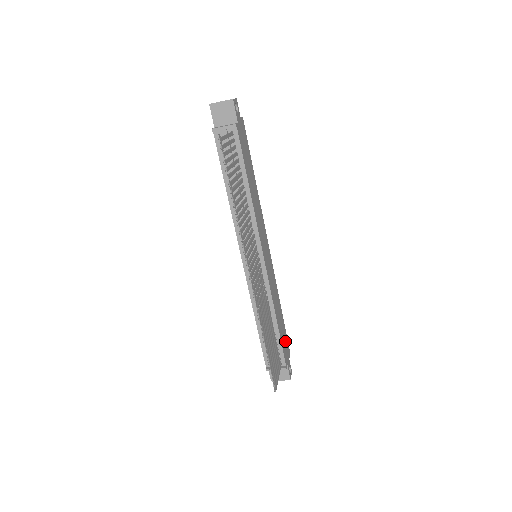
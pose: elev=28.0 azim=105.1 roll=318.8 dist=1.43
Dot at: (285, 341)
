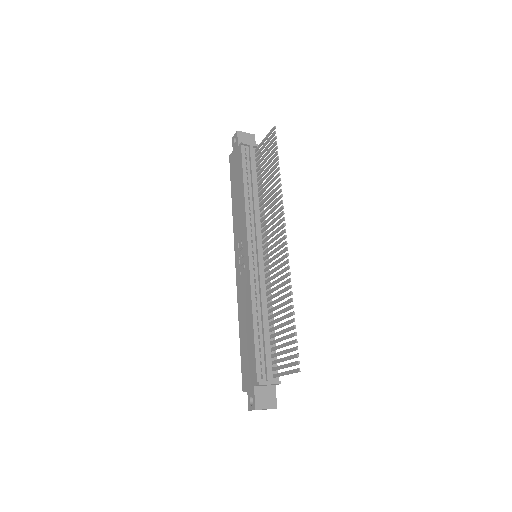
Dot at: occluded
